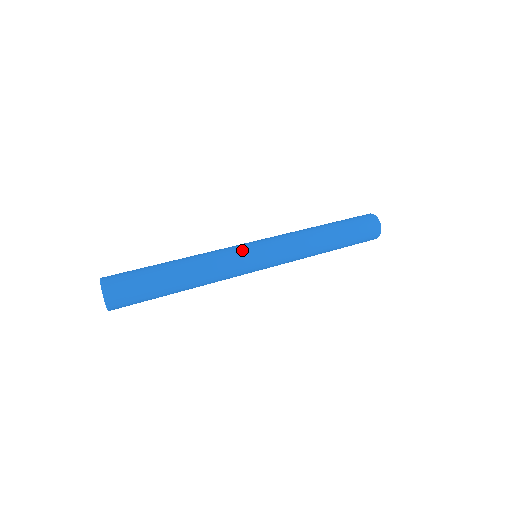
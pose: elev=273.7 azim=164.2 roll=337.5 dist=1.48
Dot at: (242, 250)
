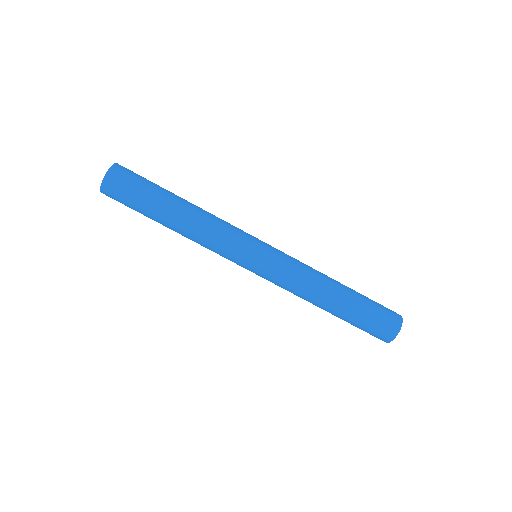
Dot at: occluded
